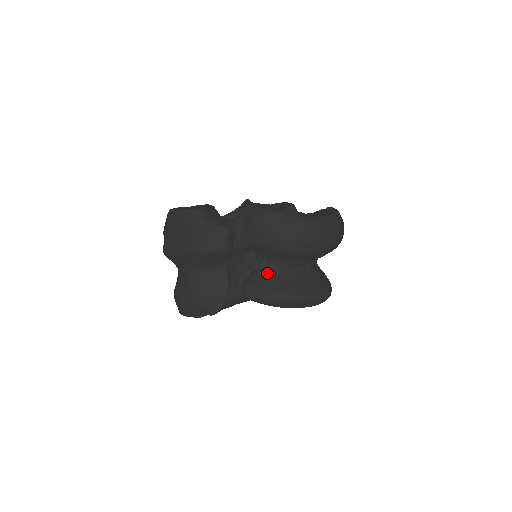
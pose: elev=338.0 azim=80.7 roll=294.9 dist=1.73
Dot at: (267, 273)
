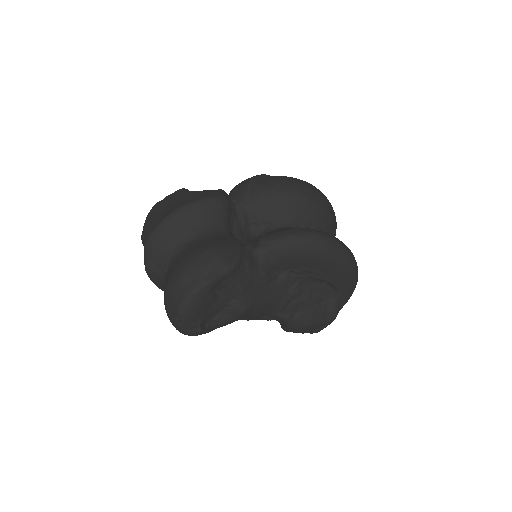
Dot at: (278, 230)
